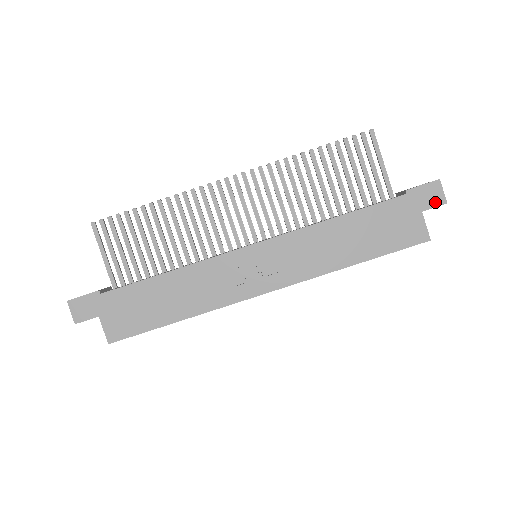
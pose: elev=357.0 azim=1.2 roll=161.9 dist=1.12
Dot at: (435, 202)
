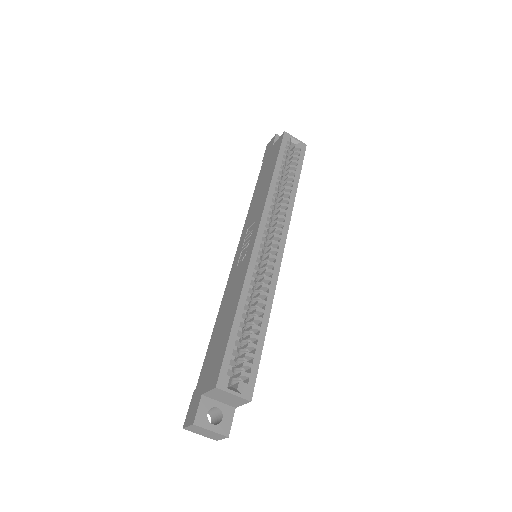
Dot at: (273, 141)
